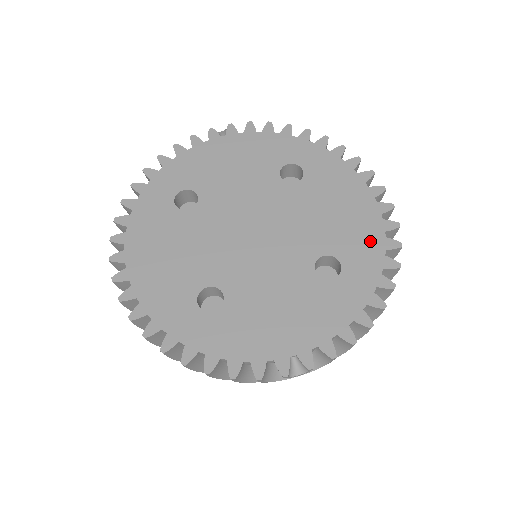
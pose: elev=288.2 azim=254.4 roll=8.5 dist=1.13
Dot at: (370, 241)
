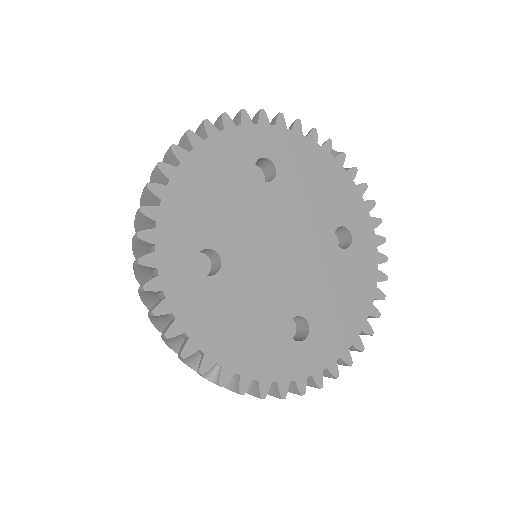
Dot at: (338, 341)
